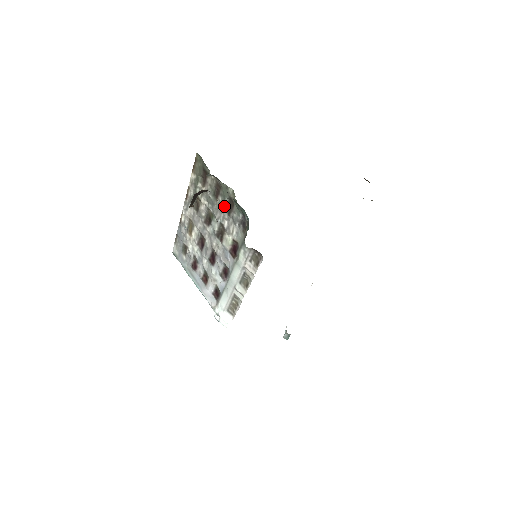
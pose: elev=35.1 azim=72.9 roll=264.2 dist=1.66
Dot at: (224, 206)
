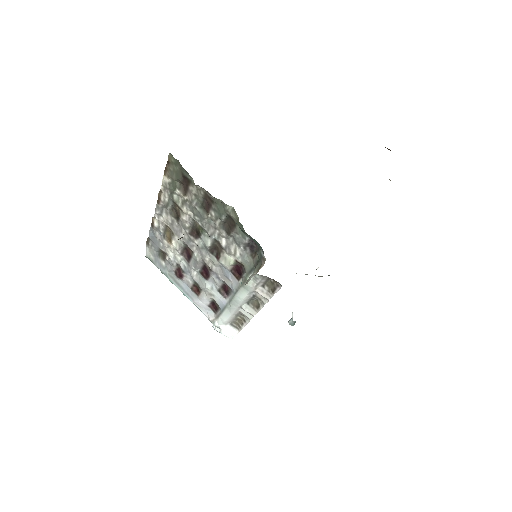
Dot at: (220, 223)
